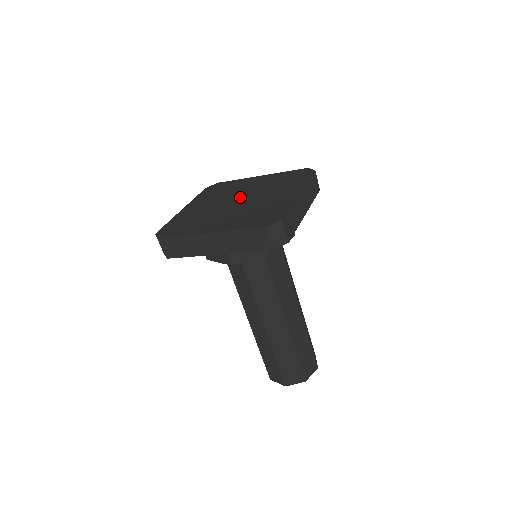
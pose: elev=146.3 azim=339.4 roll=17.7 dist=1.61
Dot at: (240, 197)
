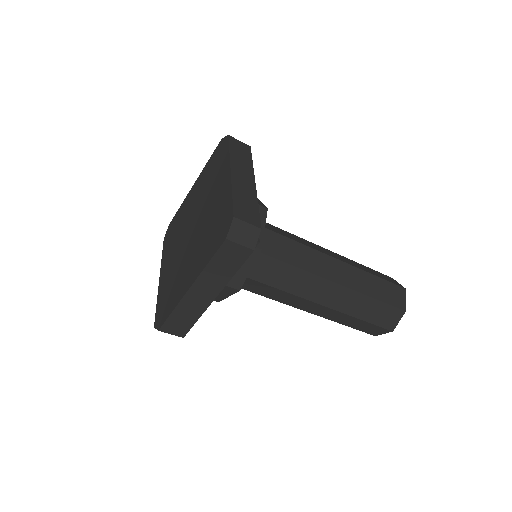
Dot at: (191, 224)
